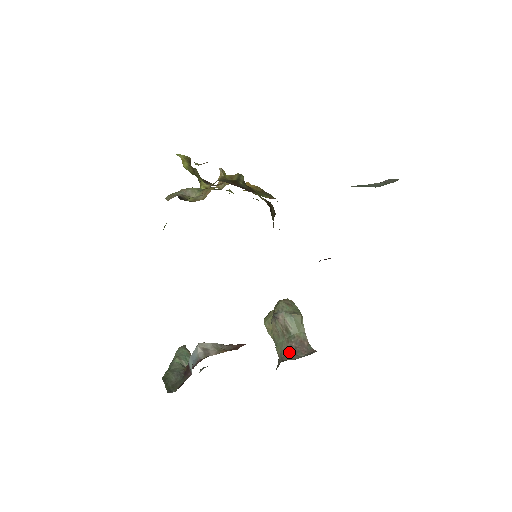
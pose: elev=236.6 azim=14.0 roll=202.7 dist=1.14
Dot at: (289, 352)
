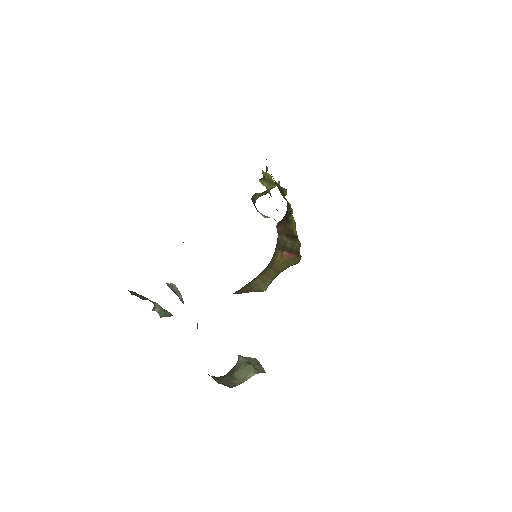
Dot at: (214, 377)
